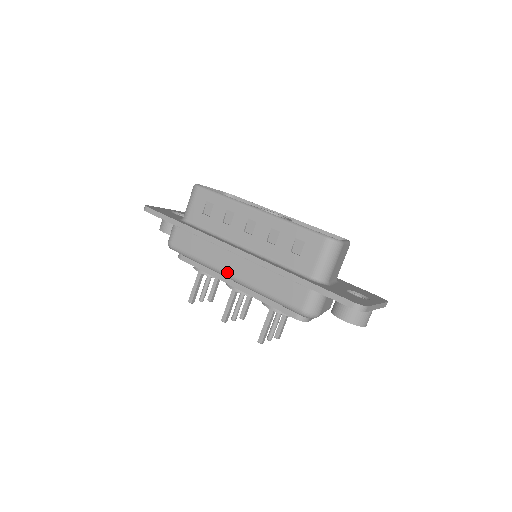
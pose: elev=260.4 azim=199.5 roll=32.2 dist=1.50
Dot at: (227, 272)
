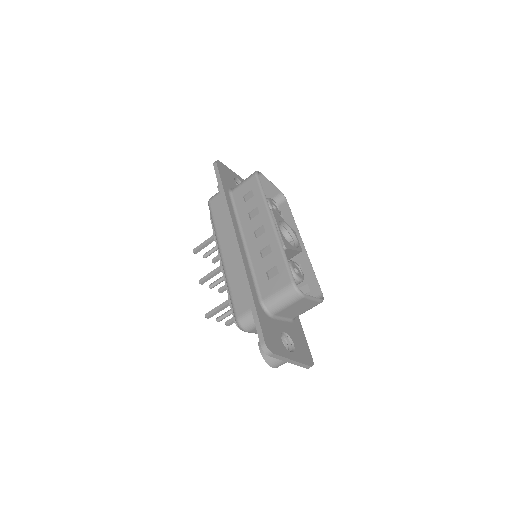
Dot at: (222, 251)
